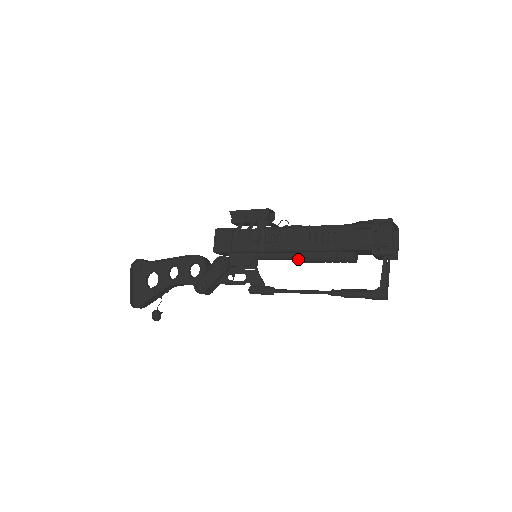
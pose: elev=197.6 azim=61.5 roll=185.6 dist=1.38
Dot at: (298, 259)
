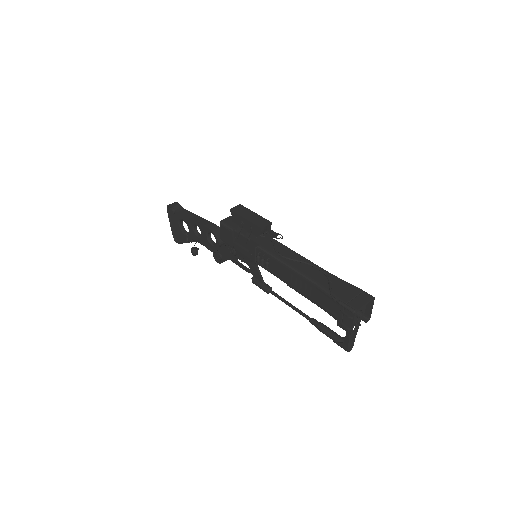
Dot at: occluded
